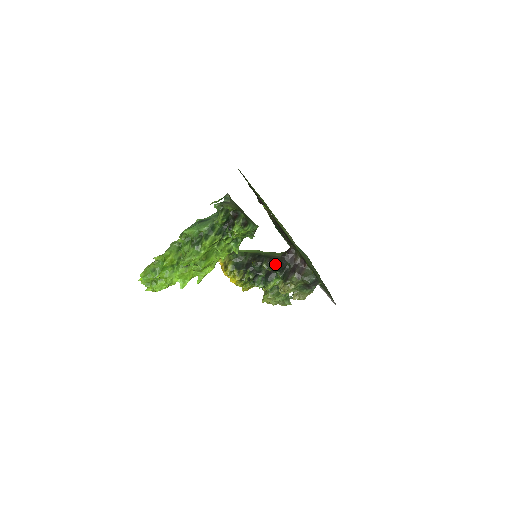
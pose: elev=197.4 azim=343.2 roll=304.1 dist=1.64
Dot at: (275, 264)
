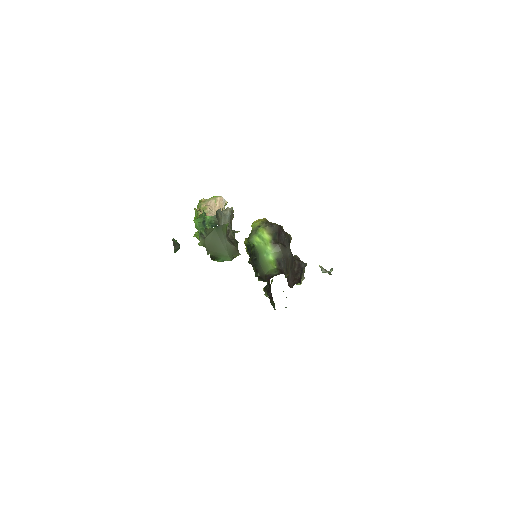
Dot at: (258, 276)
